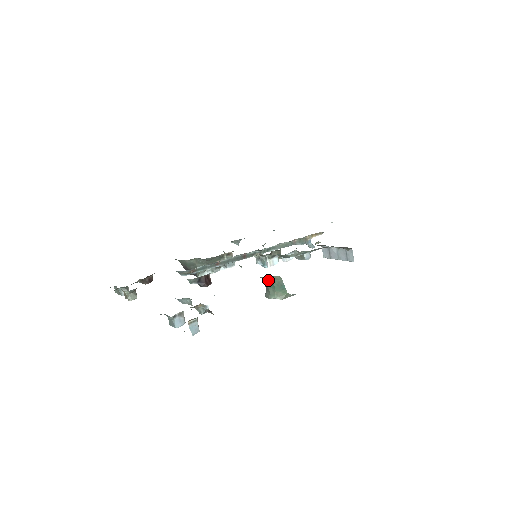
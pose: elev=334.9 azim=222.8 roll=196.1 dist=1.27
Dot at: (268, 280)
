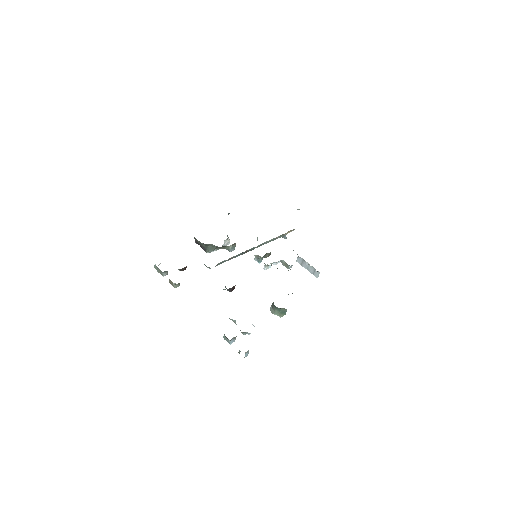
Dot at: (278, 308)
